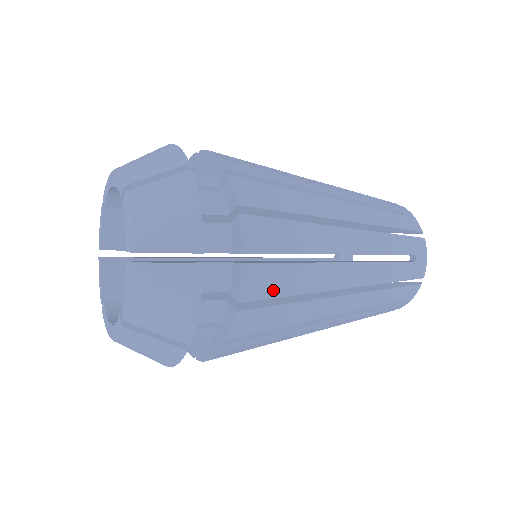
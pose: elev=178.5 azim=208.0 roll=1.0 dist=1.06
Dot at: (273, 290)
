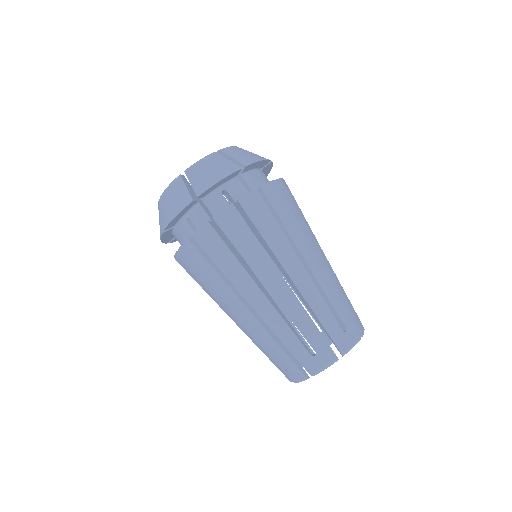
Dot at: (211, 252)
